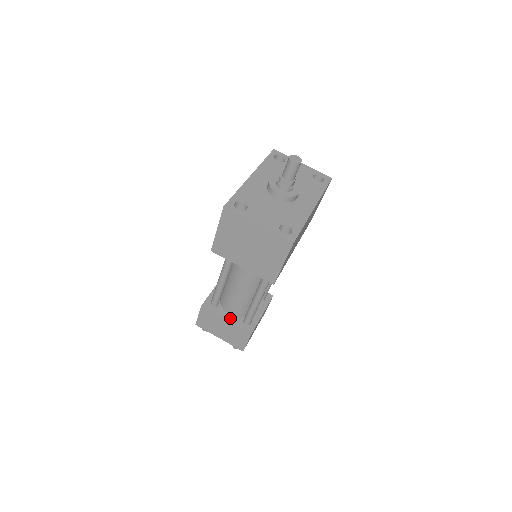
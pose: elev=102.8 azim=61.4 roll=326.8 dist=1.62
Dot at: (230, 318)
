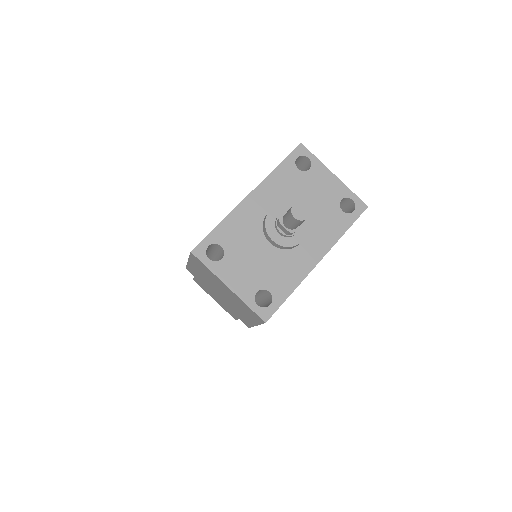
Dot at: occluded
